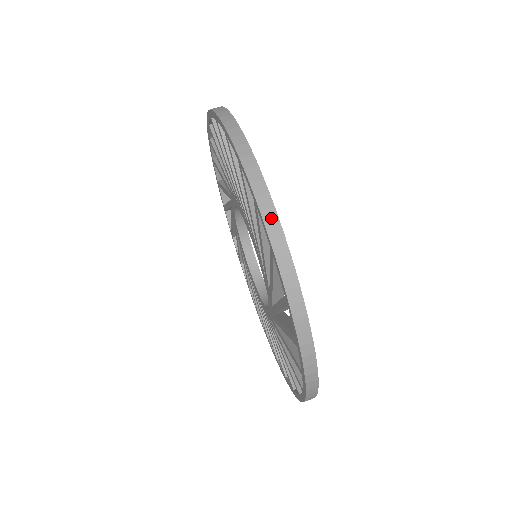
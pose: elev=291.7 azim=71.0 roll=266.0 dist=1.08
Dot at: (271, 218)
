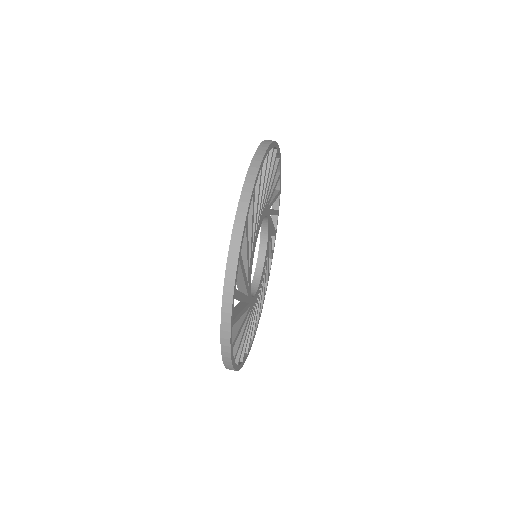
Dot at: (227, 309)
